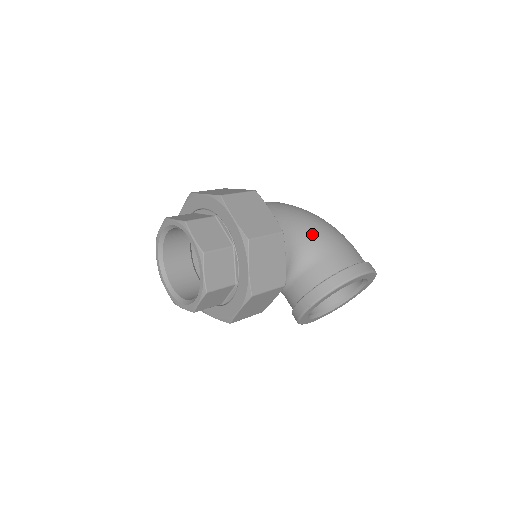
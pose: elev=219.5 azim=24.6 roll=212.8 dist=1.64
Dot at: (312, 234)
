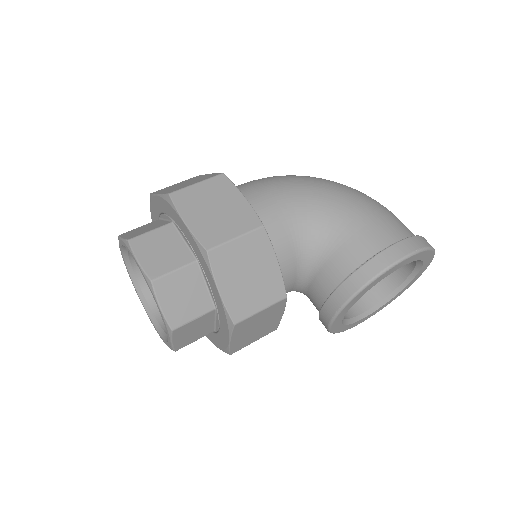
Dot at: (321, 213)
